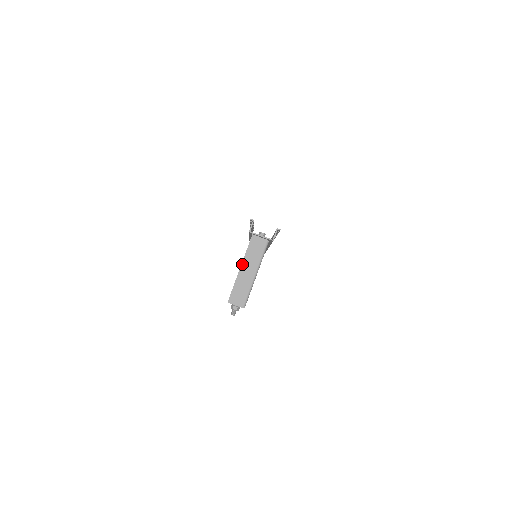
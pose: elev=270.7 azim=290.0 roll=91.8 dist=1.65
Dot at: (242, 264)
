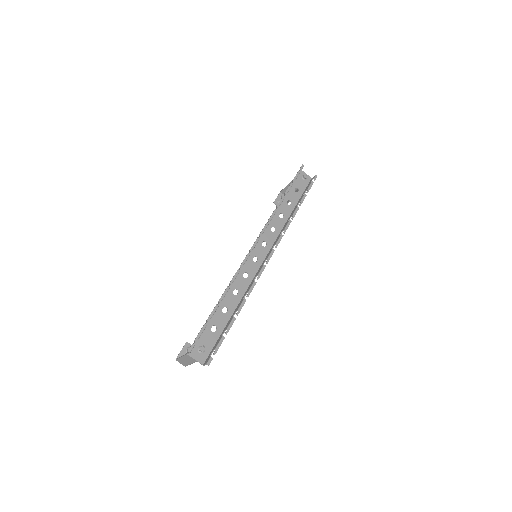
Dot at: (184, 356)
